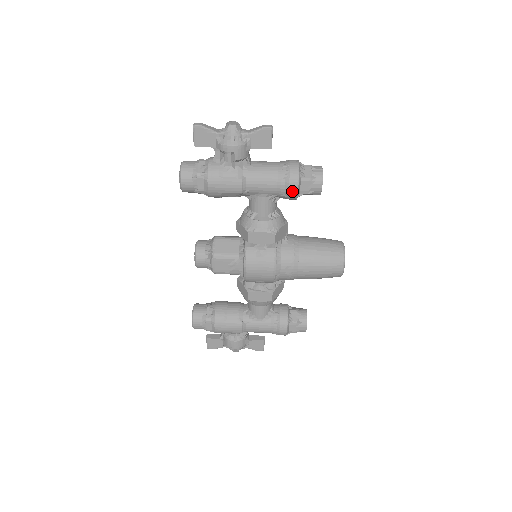
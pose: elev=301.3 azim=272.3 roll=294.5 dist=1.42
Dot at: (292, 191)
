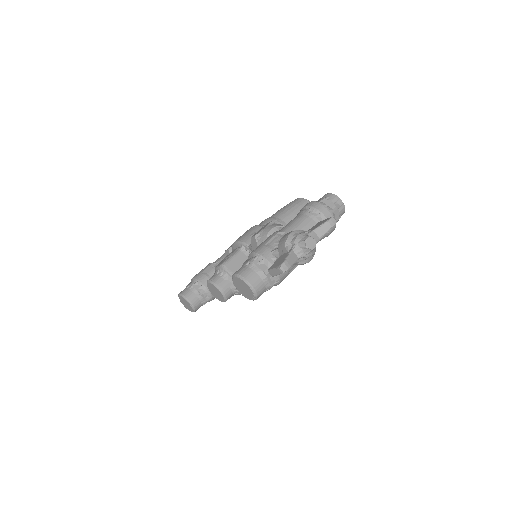
Dot at: occluded
